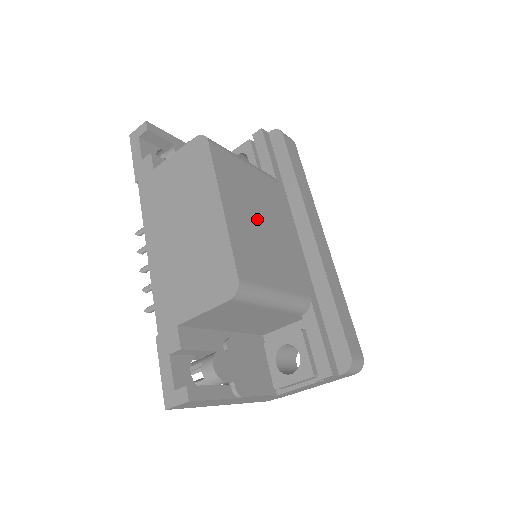
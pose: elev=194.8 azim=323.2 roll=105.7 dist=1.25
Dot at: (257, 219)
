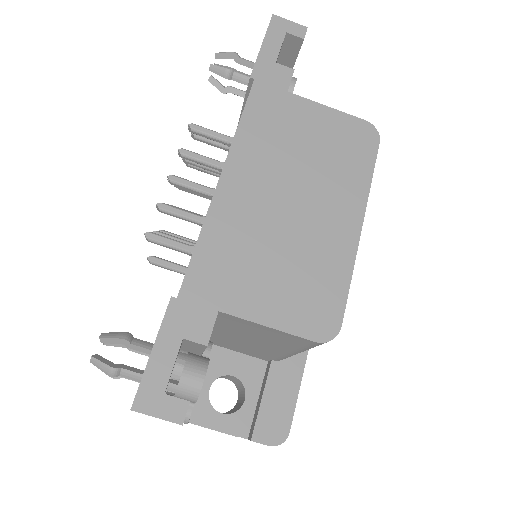
Dot at: occluded
